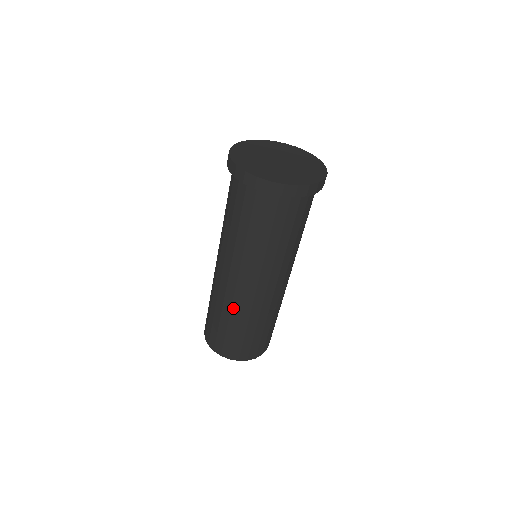
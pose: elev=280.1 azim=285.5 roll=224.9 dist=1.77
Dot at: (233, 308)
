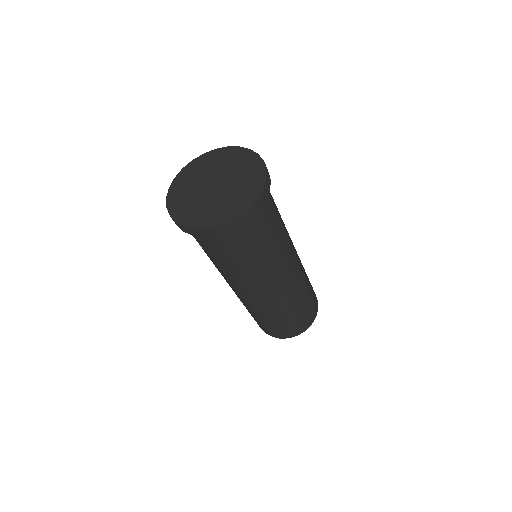
Dot at: (281, 305)
